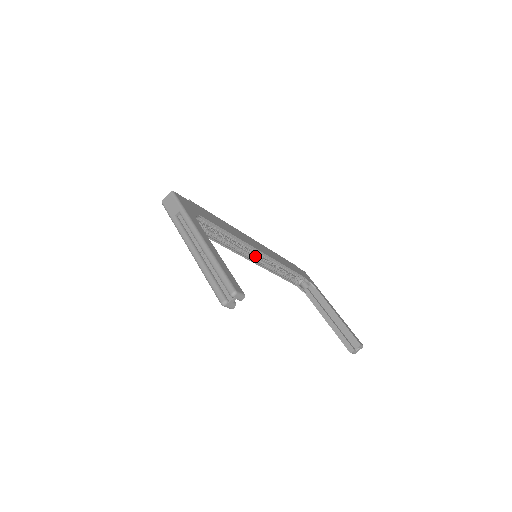
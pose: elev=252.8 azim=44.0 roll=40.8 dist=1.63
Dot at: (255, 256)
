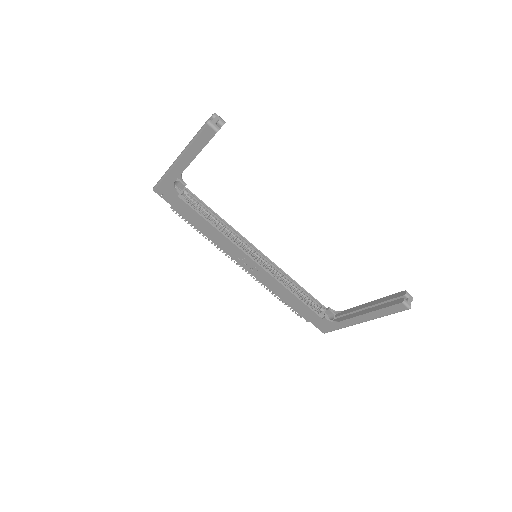
Dot at: (256, 259)
